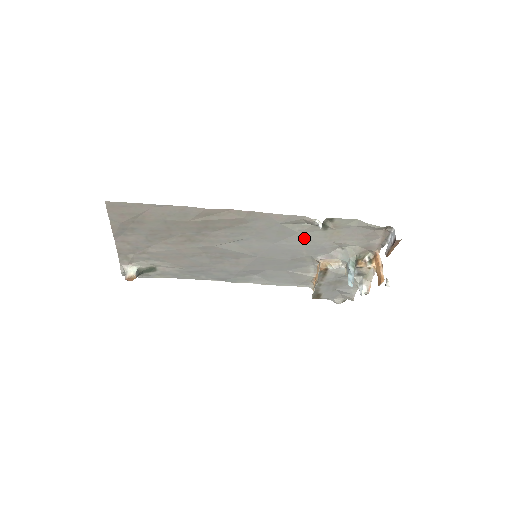
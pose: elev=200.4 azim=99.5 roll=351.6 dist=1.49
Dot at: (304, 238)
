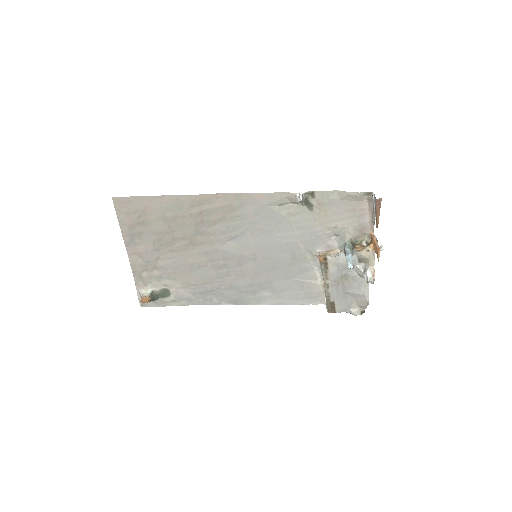
Dot at: (295, 224)
